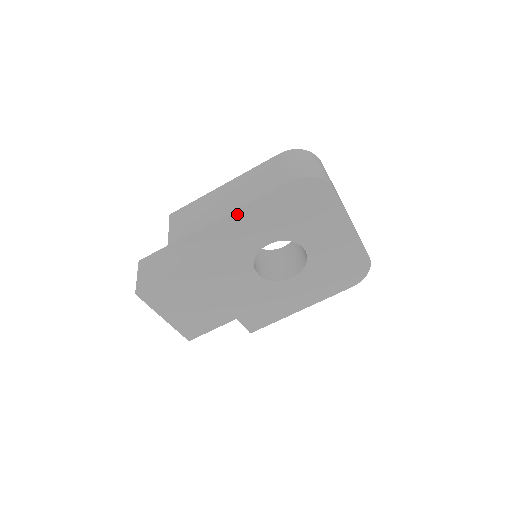
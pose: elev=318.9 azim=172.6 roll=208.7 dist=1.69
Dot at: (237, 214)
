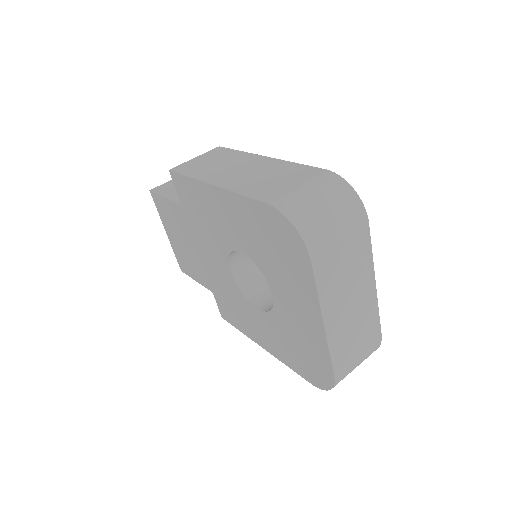
Dot at: (219, 192)
